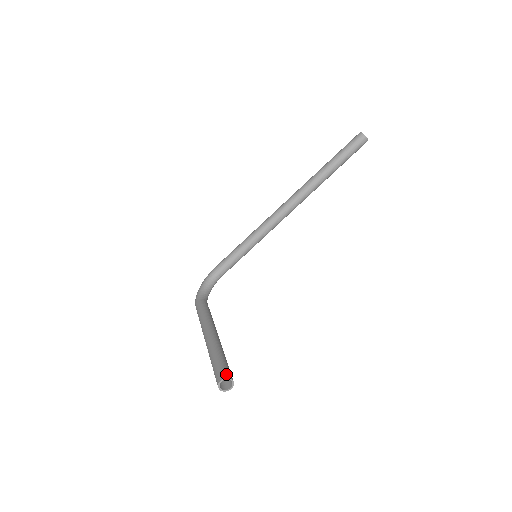
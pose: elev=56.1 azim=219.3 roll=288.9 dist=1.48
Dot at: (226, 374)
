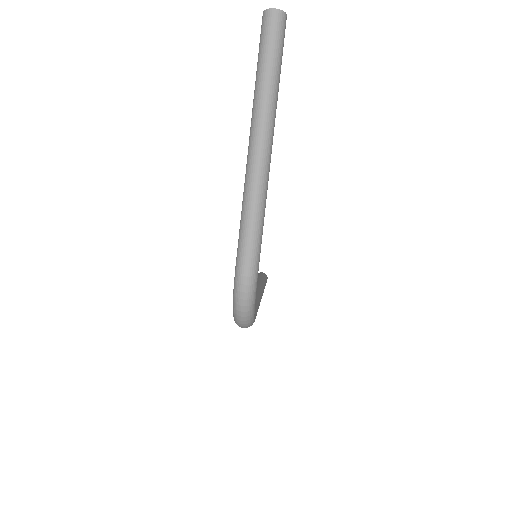
Dot at: occluded
